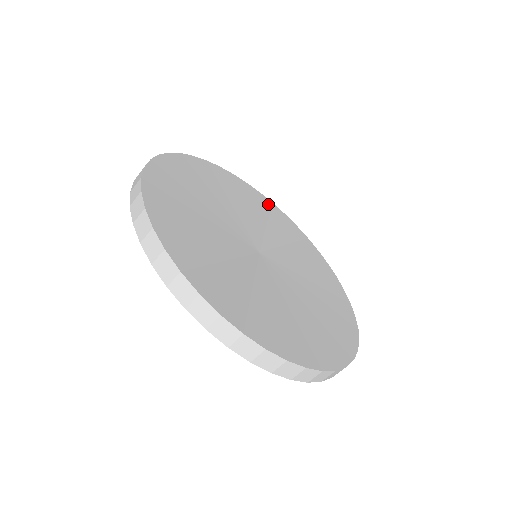
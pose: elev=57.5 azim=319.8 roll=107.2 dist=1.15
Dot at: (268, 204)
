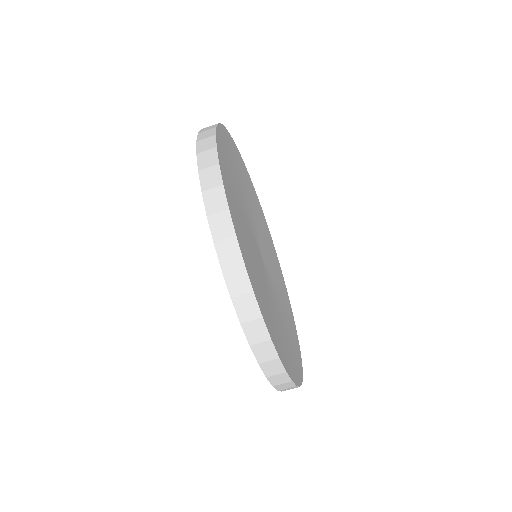
Dot at: (263, 217)
